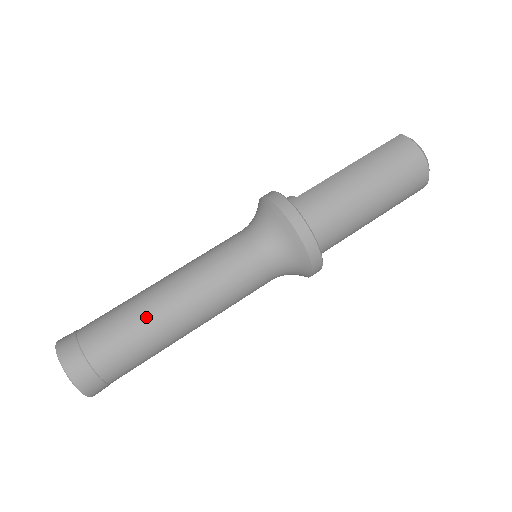
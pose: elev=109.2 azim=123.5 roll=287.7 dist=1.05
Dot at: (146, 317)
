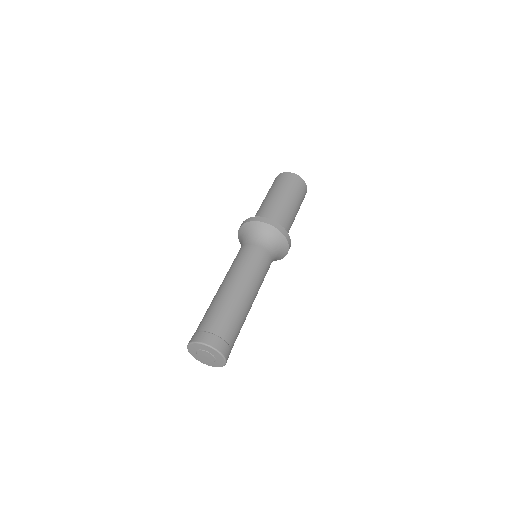
Dot at: (222, 298)
